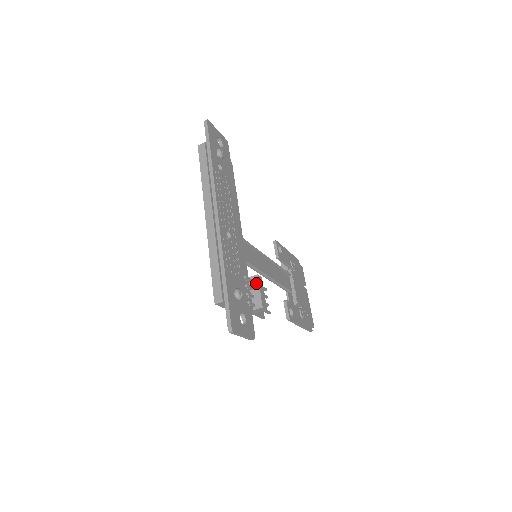
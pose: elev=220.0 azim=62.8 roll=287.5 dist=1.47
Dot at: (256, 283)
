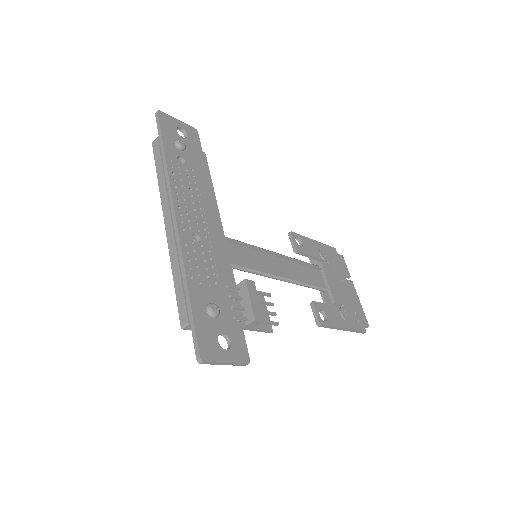
Dot at: (245, 290)
